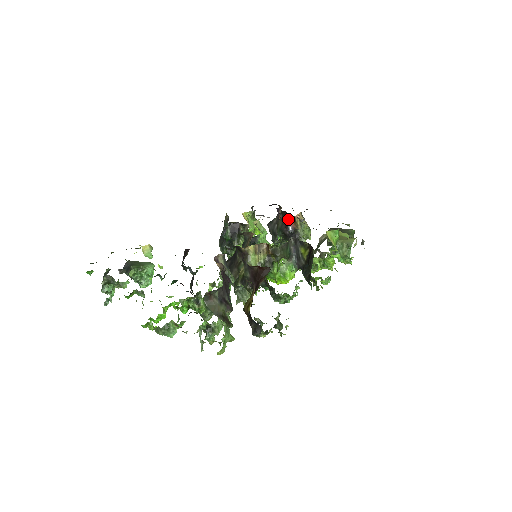
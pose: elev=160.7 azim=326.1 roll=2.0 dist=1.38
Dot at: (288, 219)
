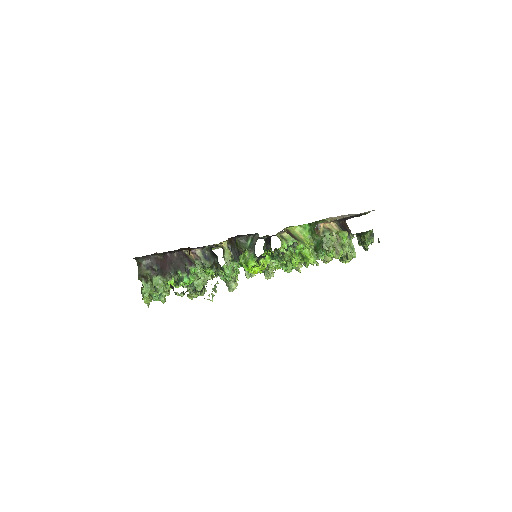
Dot at: occluded
